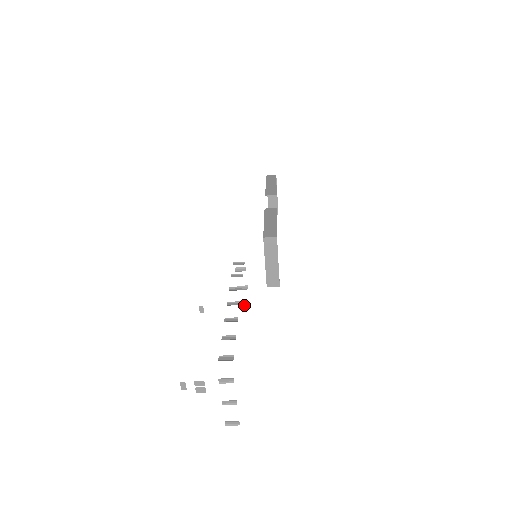
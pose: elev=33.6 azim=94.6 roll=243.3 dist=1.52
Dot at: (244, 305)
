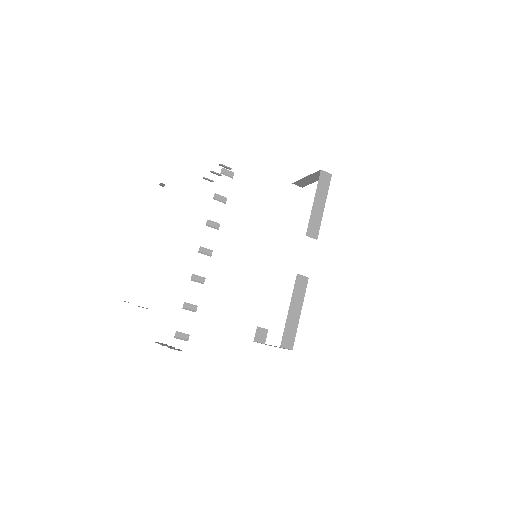
Dot at: (208, 180)
